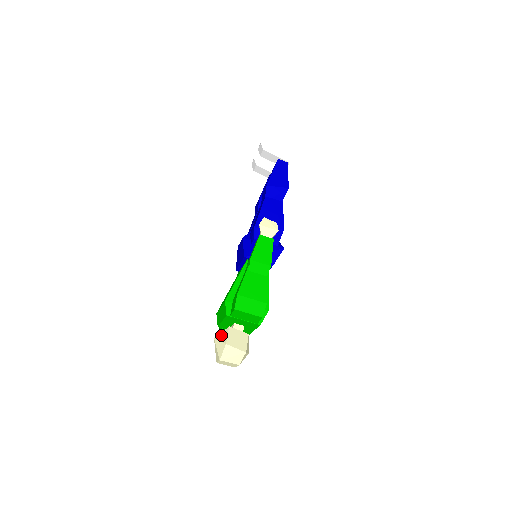
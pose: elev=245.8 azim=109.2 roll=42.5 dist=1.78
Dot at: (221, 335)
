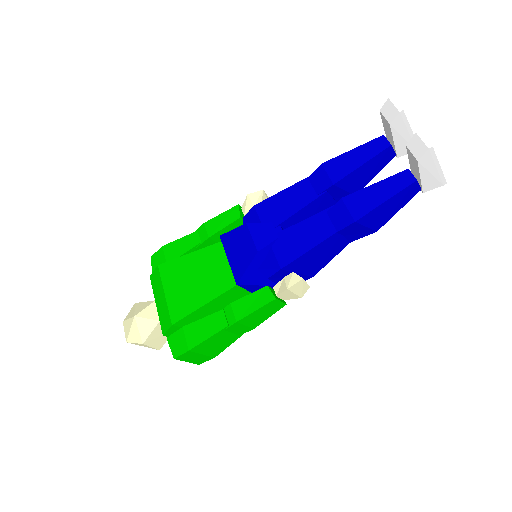
Dot at: (144, 323)
